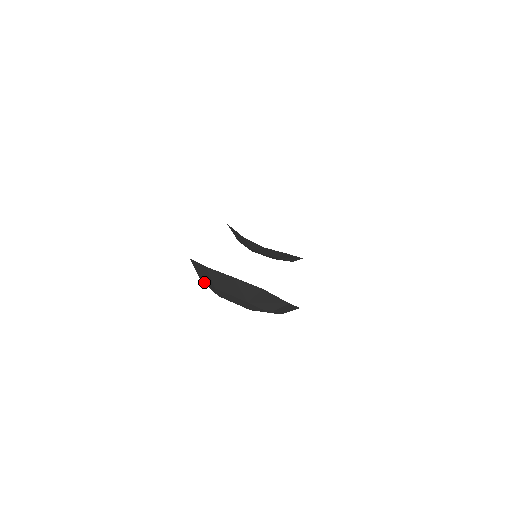
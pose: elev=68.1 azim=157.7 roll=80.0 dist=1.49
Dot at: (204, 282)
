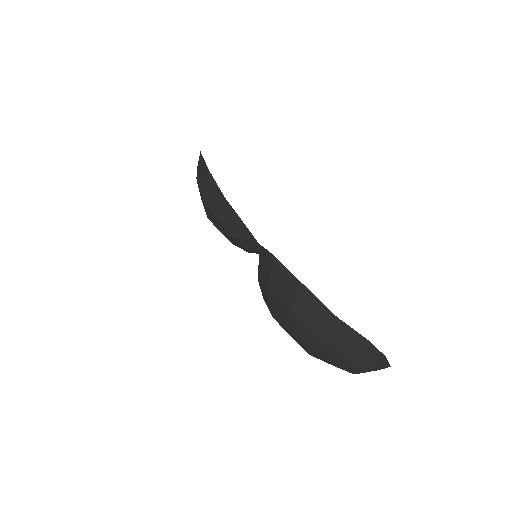
Dot at: (325, 340)
